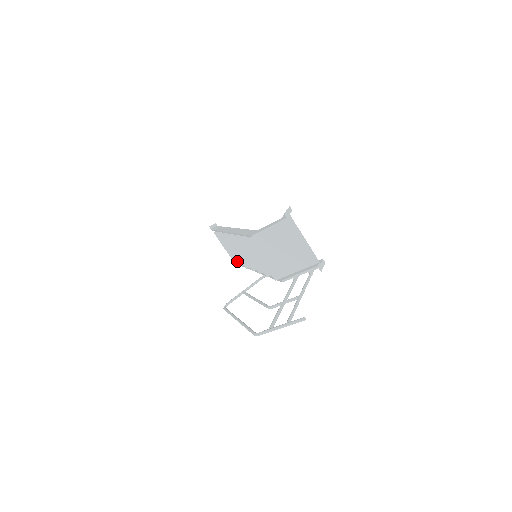
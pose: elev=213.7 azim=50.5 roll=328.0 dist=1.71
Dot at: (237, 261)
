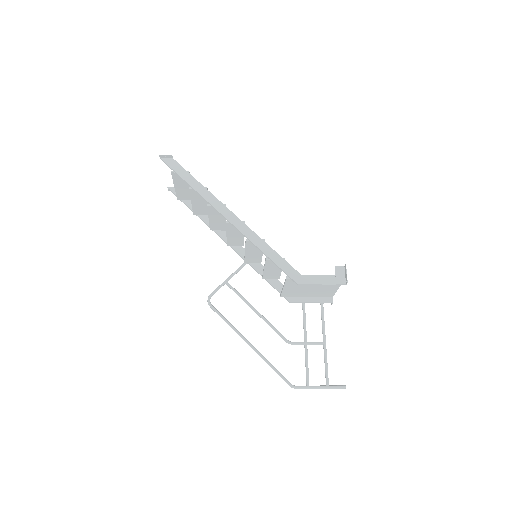
Dot at: (193, 211)
